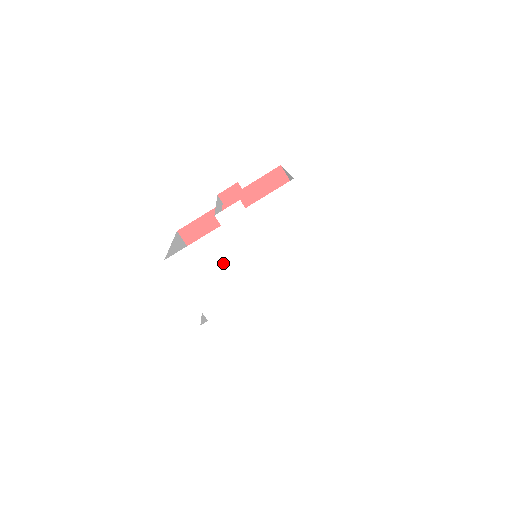
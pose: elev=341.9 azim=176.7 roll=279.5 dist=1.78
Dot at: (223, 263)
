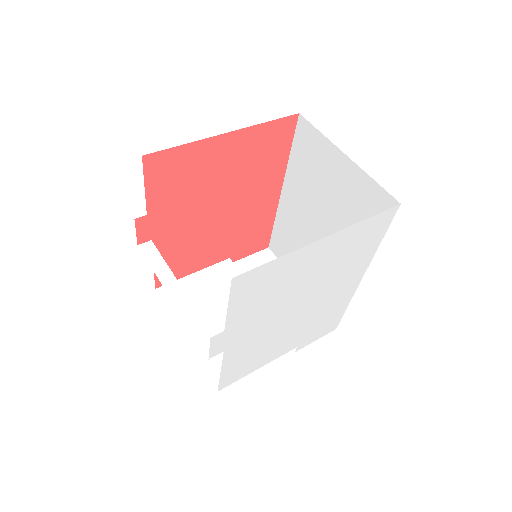
Dot at: (261, 343)
